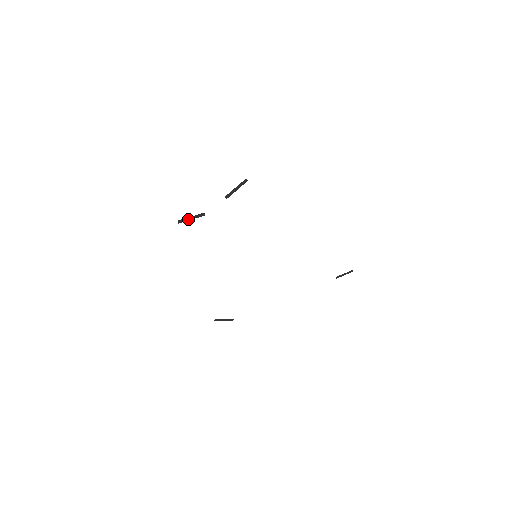
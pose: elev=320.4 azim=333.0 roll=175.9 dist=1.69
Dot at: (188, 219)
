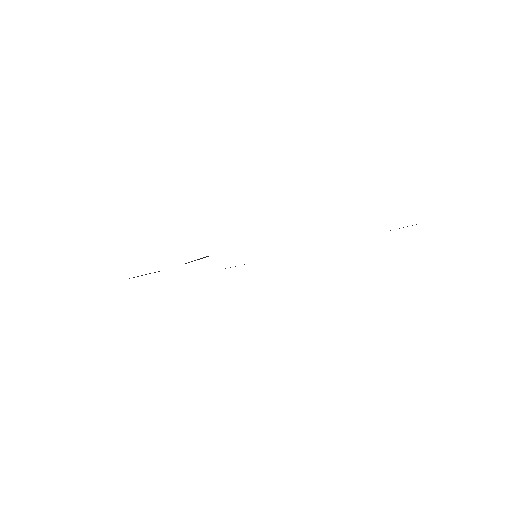
Dot at: (141, 275)
